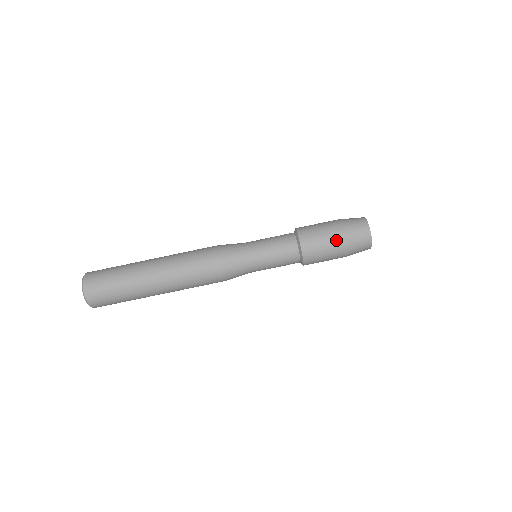
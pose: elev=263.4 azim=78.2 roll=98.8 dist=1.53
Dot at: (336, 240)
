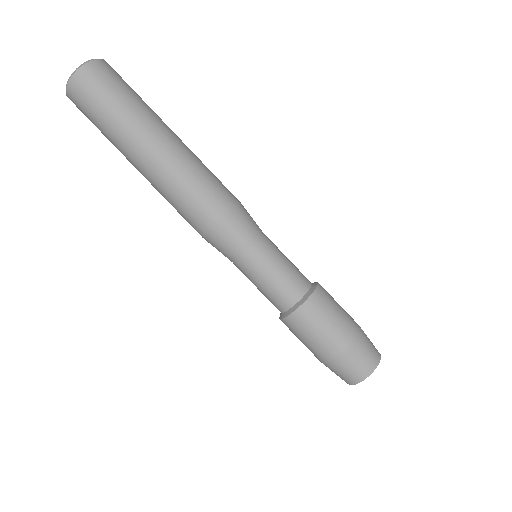
Dot at: (321, 352)
